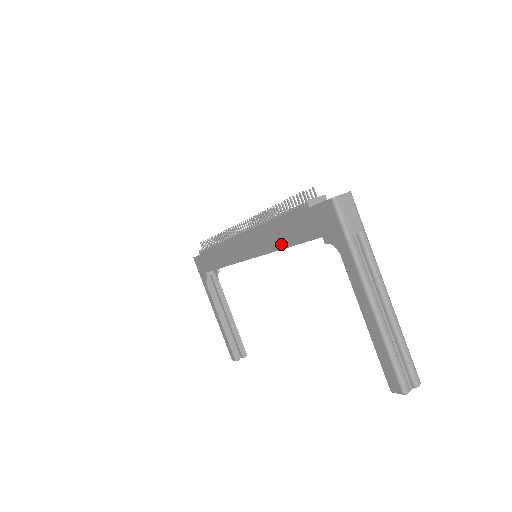
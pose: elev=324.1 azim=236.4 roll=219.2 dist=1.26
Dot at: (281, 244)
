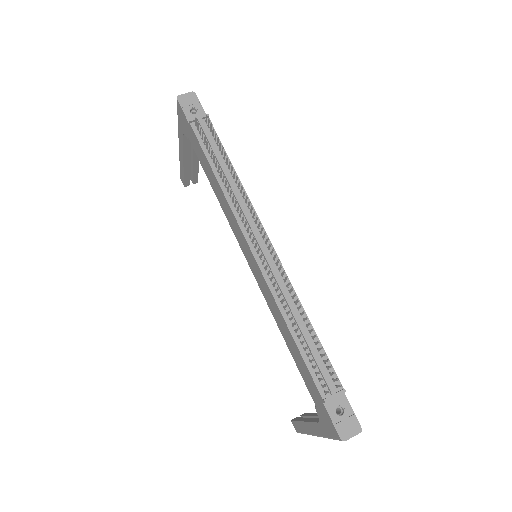
Dot at: (284, 336)
